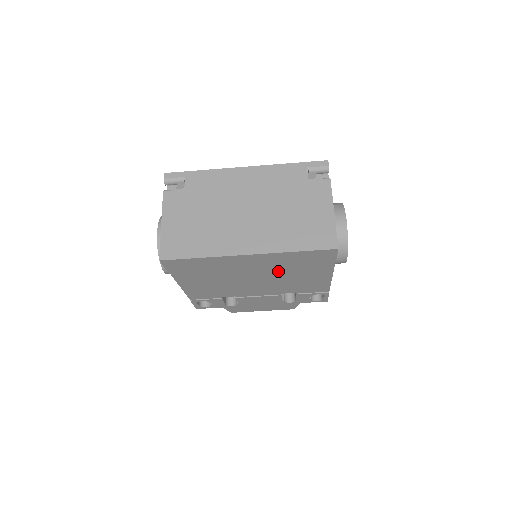
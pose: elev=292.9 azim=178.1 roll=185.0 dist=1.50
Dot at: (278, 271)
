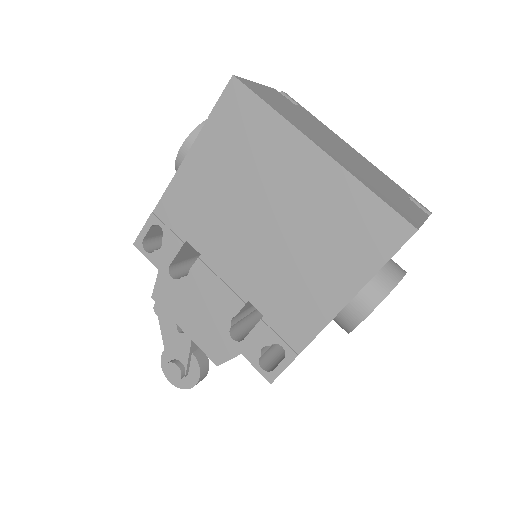
Dot at: (304, 229)
